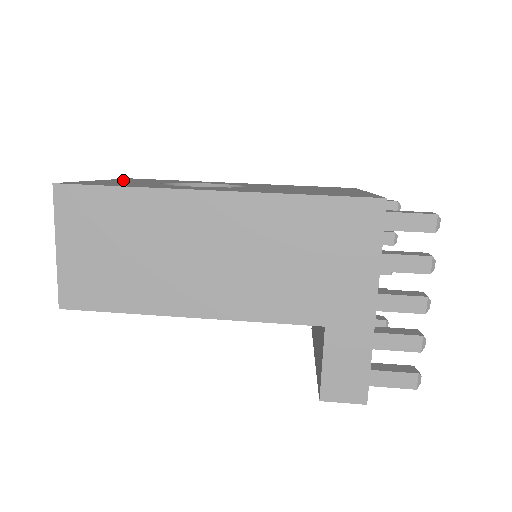
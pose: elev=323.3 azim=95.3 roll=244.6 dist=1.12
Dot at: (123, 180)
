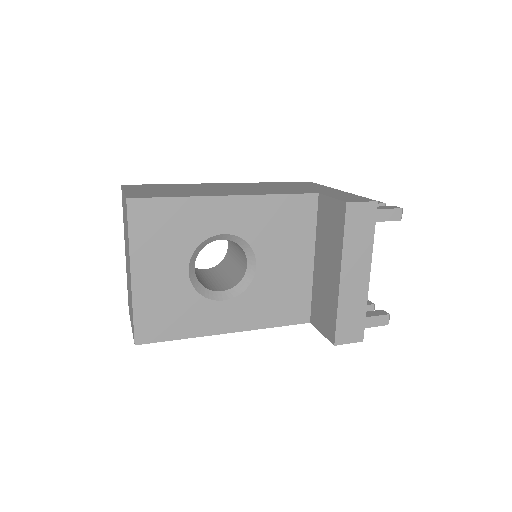
Dot at: occluded
